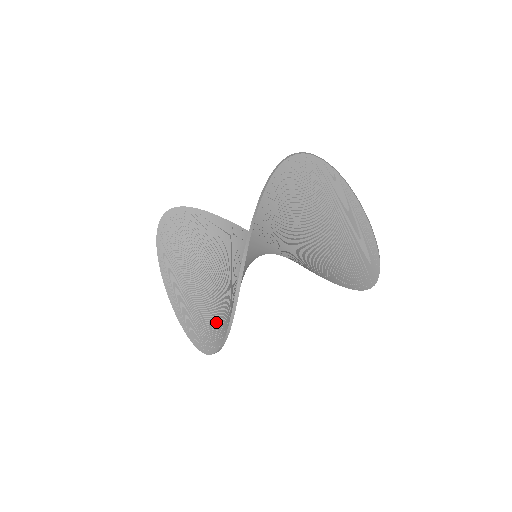
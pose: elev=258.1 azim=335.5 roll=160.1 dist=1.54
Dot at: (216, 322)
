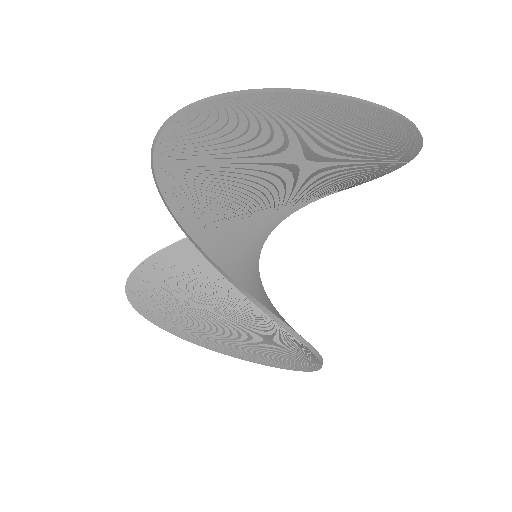
Dot at: (291, 346)
